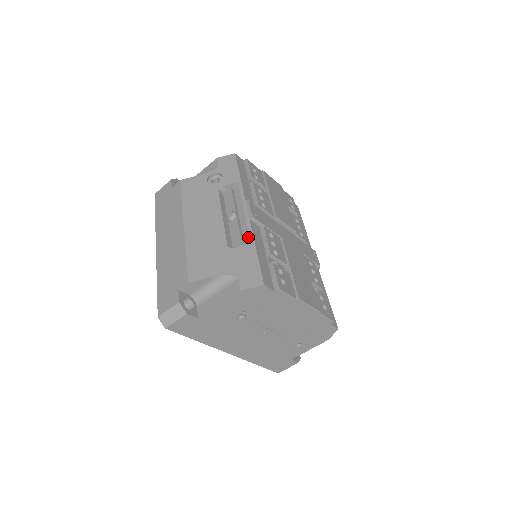
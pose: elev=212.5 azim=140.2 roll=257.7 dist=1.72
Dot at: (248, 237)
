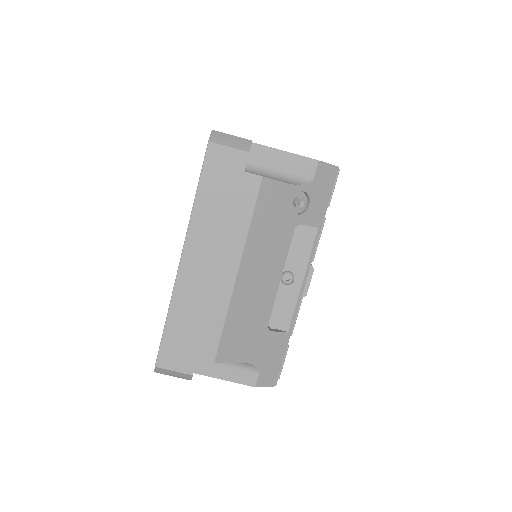
Dot at: (290, 321)
